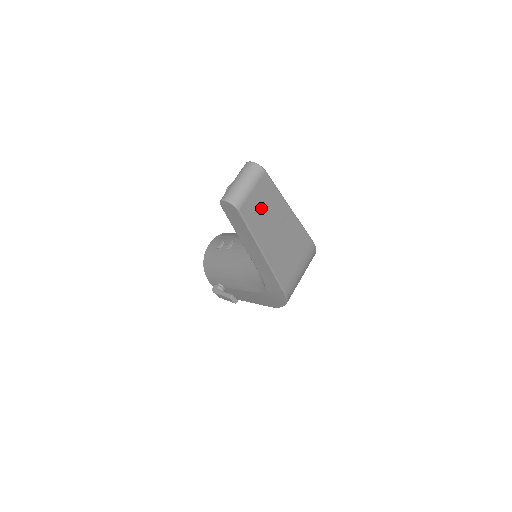
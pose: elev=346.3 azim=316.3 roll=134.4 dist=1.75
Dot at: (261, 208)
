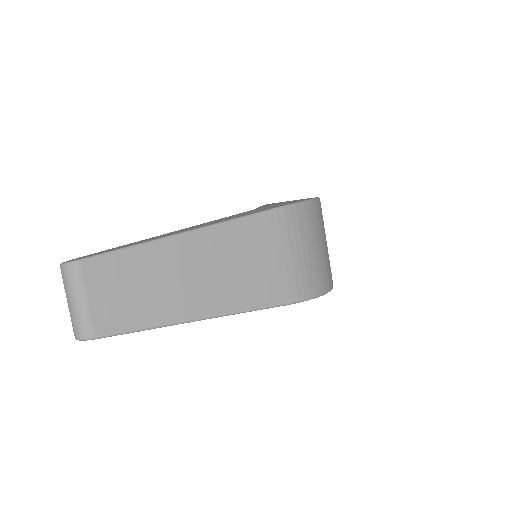
Dot at: (129, 294)
